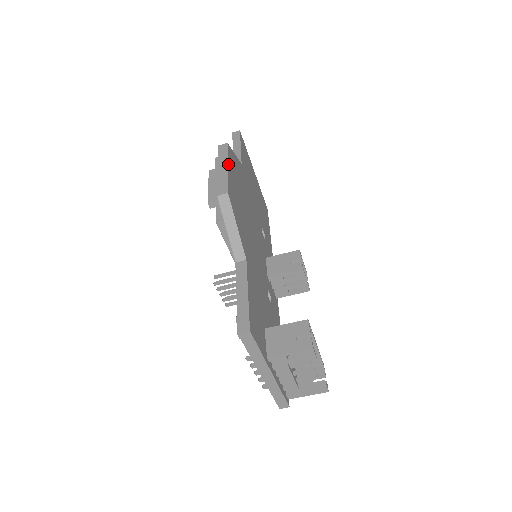
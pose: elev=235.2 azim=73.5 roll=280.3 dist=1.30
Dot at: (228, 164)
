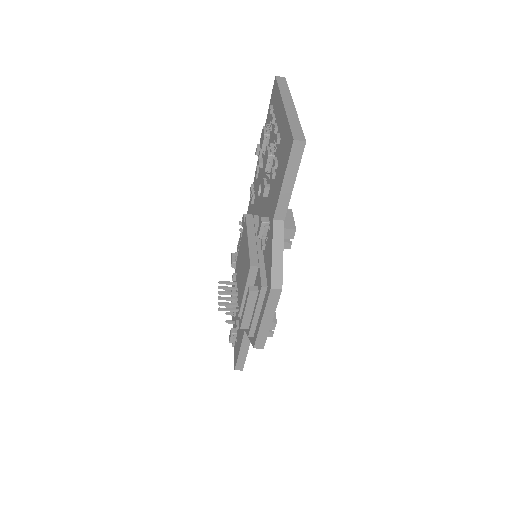
Dot at: (273, 315)
